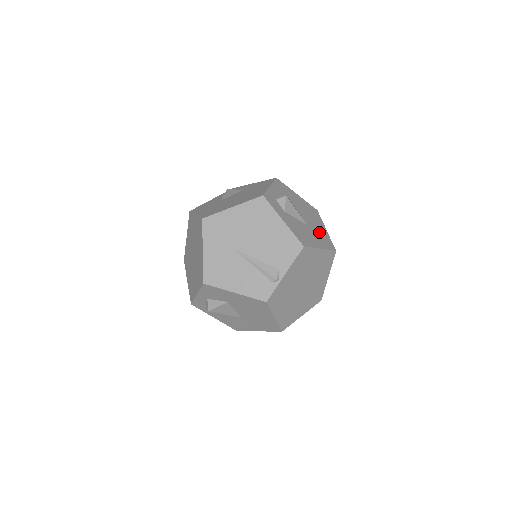
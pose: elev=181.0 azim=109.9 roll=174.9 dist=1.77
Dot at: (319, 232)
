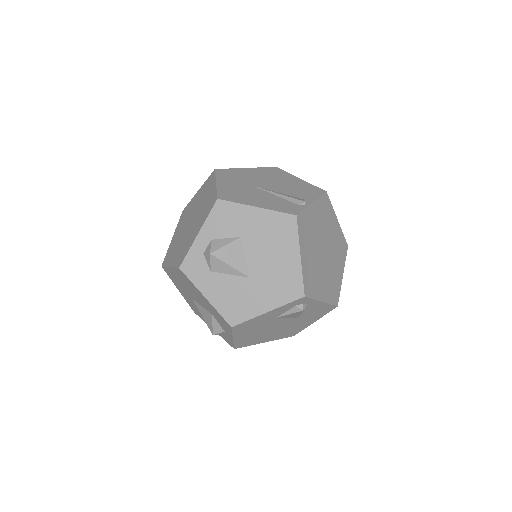
Dot at: occluded
